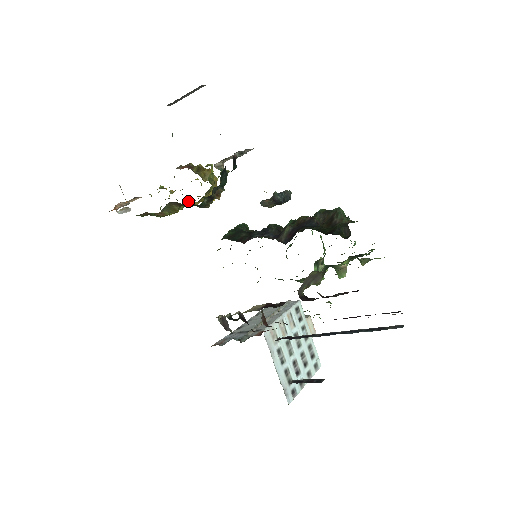
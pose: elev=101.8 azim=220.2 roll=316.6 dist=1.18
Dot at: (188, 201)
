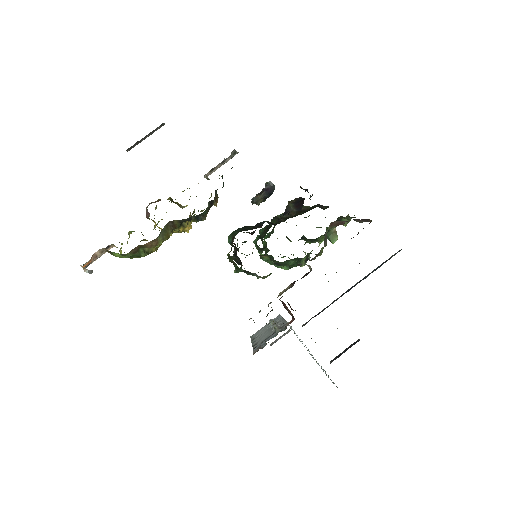
Dot at: occluded
